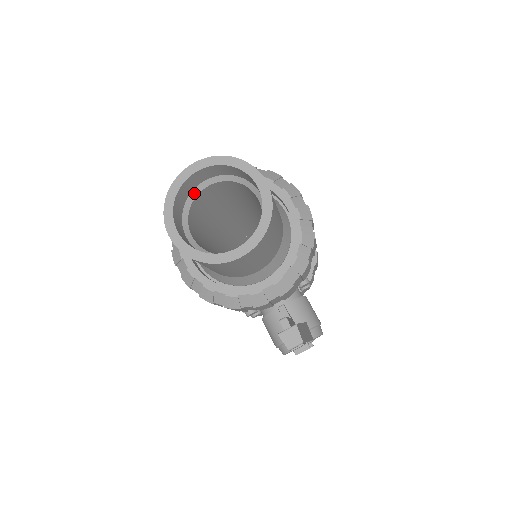
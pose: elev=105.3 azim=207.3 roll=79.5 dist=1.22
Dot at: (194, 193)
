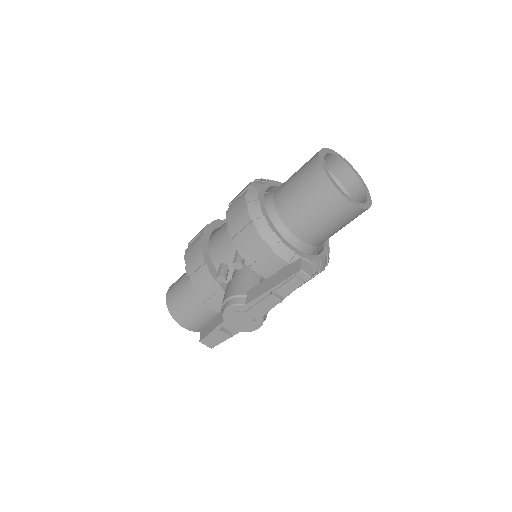
Dot at: occluded
